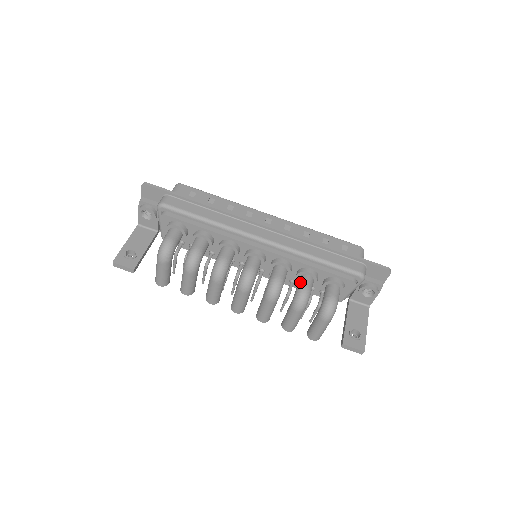
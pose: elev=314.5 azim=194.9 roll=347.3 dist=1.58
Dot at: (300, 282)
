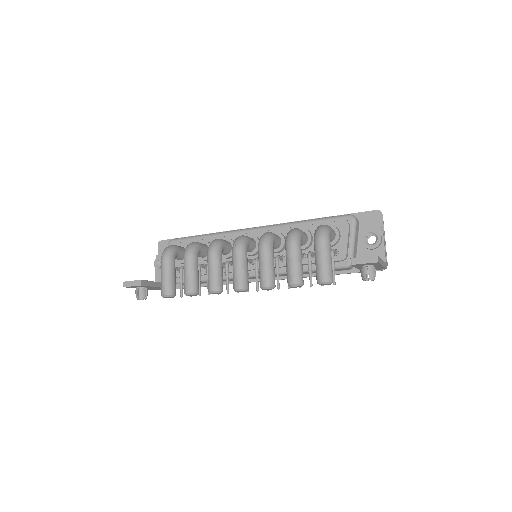
Dot at: occluded
